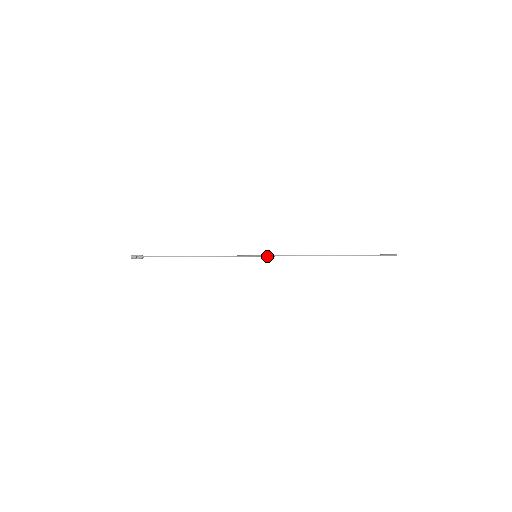
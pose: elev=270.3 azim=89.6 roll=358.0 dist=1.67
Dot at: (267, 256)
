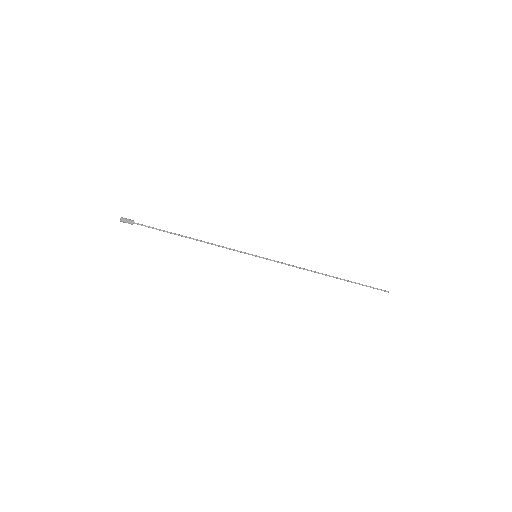
Dot at: (267, 259)
